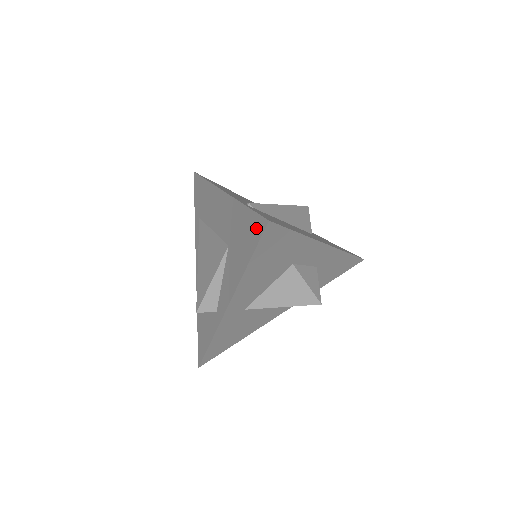
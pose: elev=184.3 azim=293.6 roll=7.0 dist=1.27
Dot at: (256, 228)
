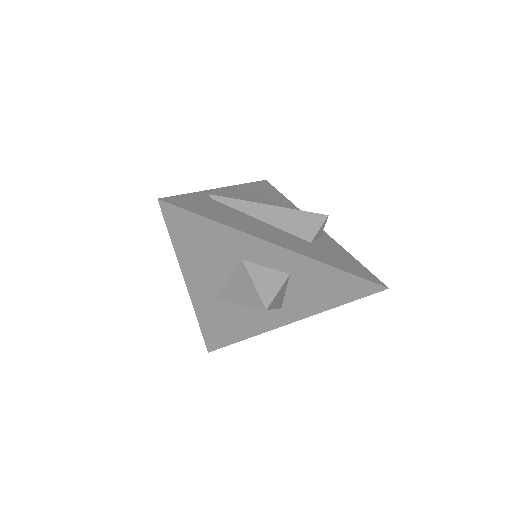
Dot at: occluded
